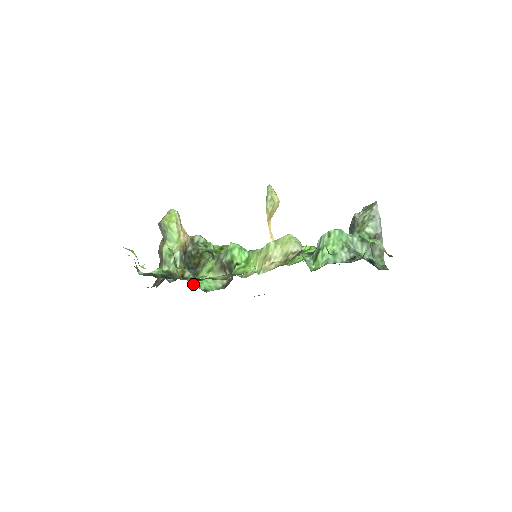
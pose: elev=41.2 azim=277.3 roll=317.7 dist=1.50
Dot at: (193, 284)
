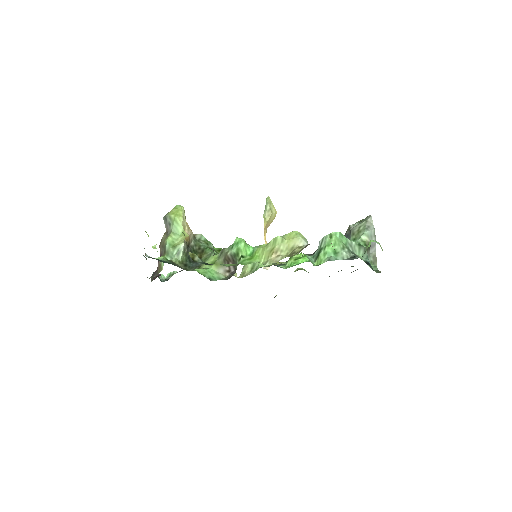
Dot at: (198, 272)
